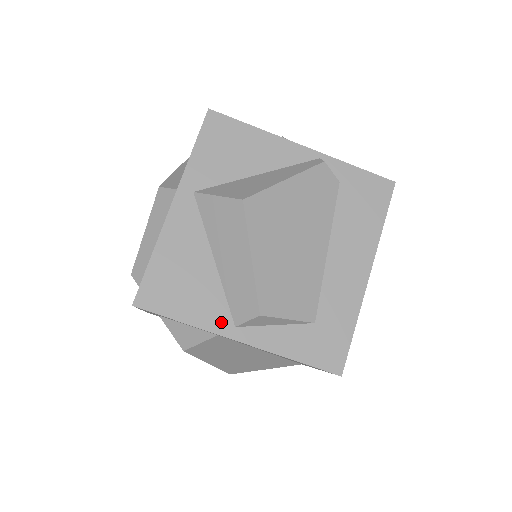
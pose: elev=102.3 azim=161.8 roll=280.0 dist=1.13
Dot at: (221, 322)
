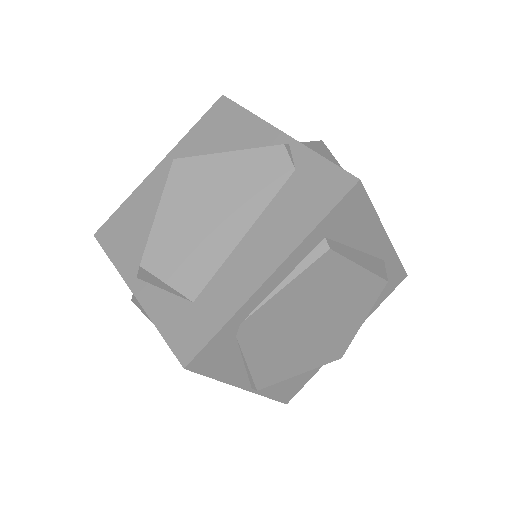
Dot at: (131, 269)
